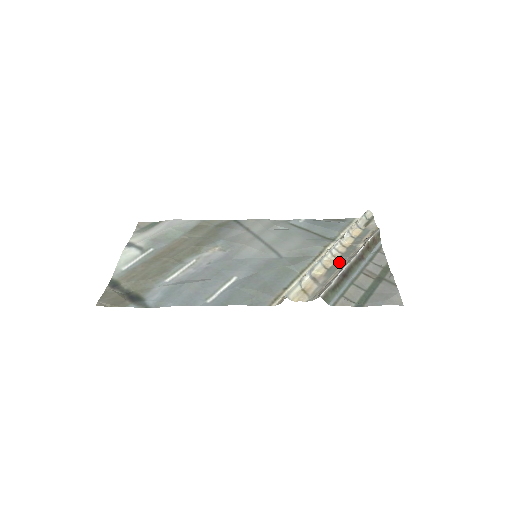
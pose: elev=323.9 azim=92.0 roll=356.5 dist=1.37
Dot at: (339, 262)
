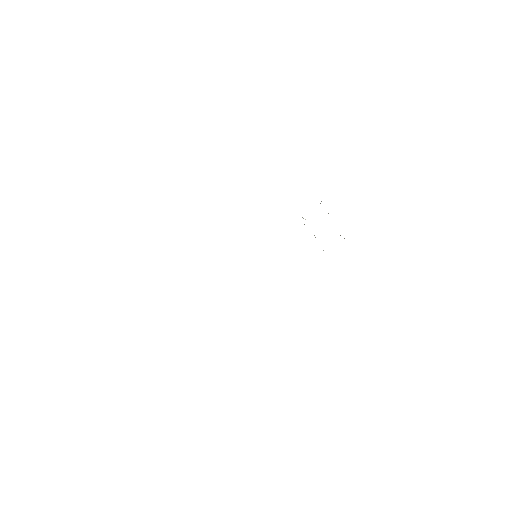
Dot at: occluded
